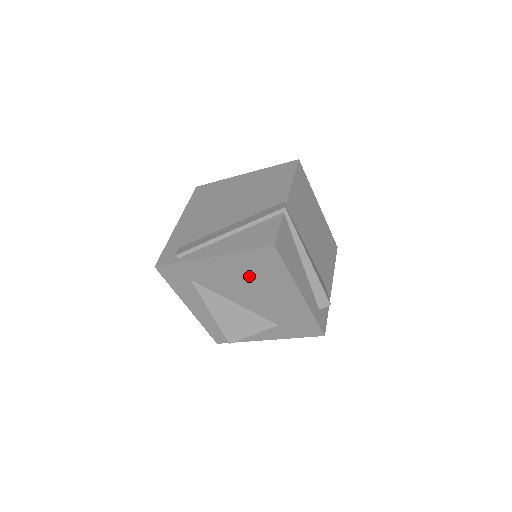
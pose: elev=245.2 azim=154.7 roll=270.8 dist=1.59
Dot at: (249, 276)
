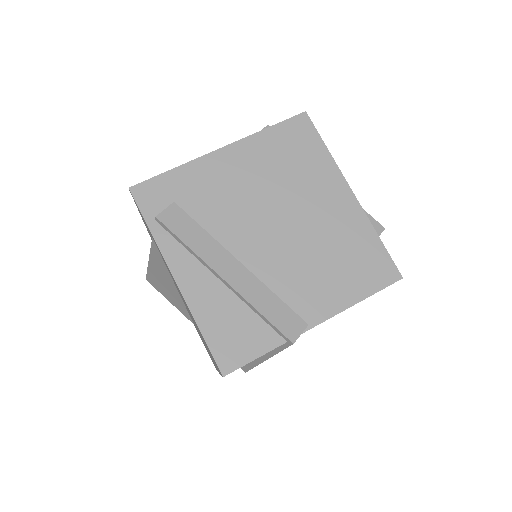
Dot at: occluded
